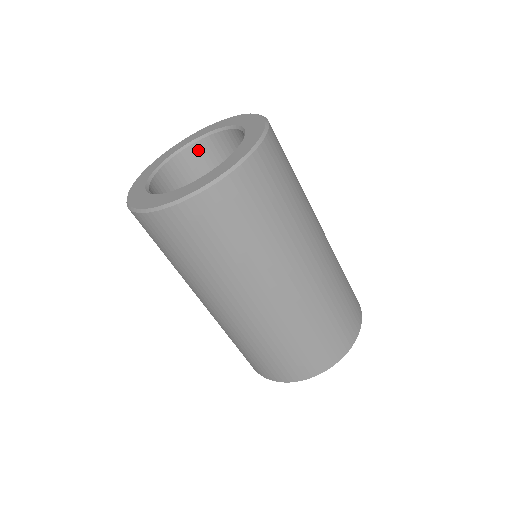
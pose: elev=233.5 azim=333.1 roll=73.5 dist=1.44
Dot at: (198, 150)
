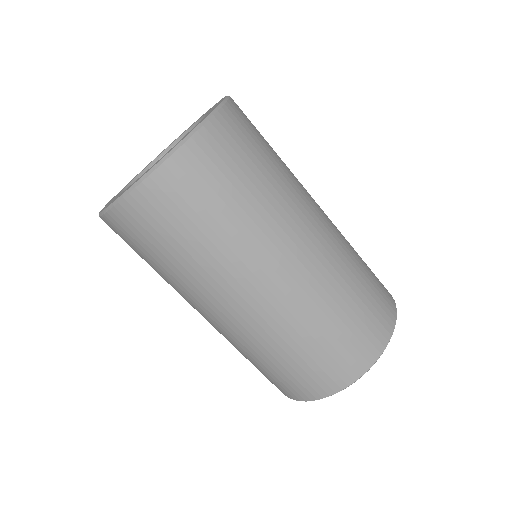
Dot at: occluded
